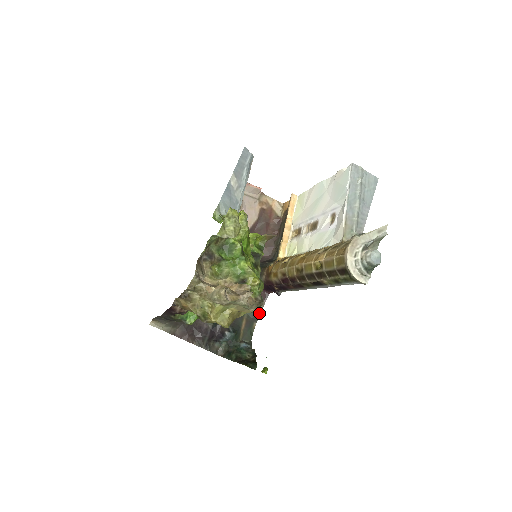
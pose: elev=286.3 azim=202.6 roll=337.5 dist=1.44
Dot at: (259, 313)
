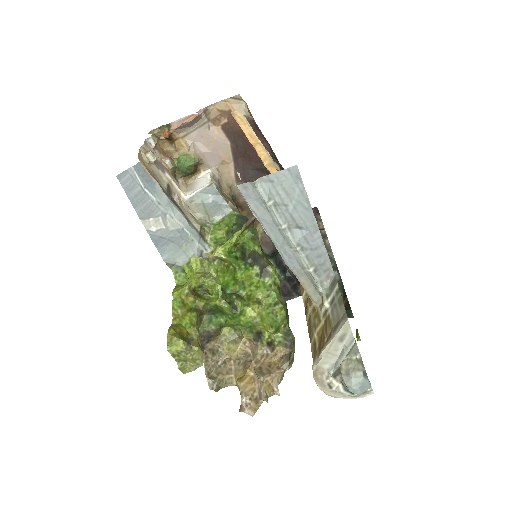
Dot at: (322, 230)
